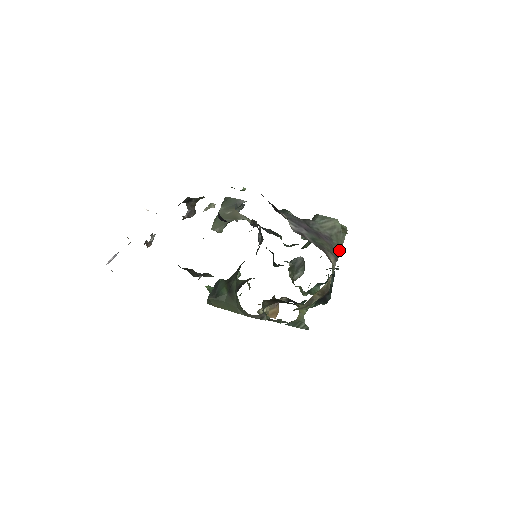
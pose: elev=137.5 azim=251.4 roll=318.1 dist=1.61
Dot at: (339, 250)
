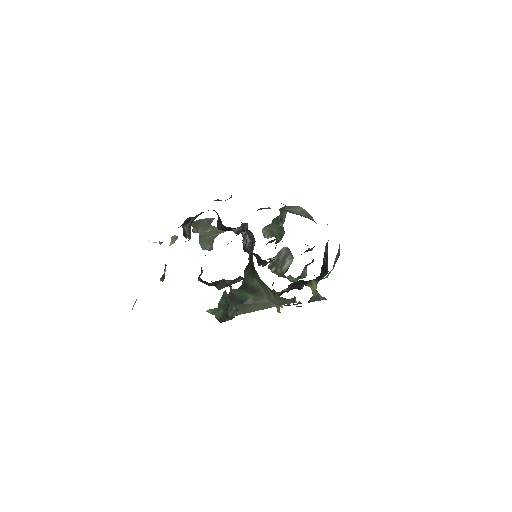
Dot at: occluded
